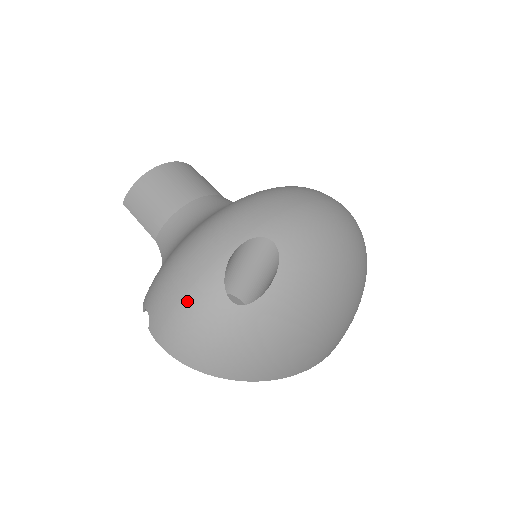
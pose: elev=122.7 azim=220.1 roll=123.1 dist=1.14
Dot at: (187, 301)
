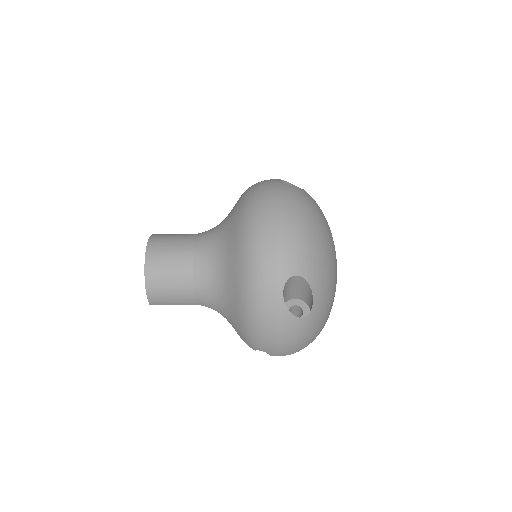
Dot at: (284, 337)
